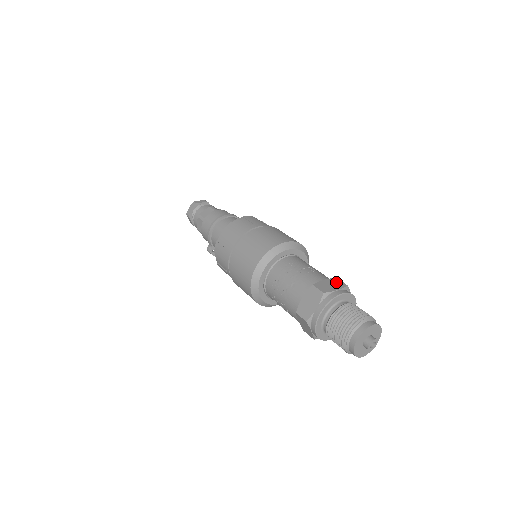
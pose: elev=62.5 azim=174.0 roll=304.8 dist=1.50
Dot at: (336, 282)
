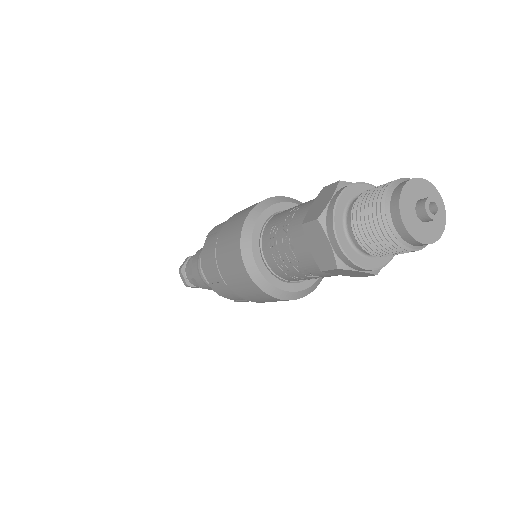
Dot at: (325, 192)
